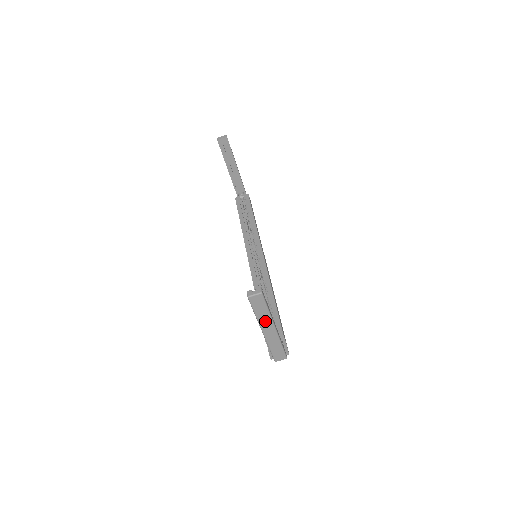
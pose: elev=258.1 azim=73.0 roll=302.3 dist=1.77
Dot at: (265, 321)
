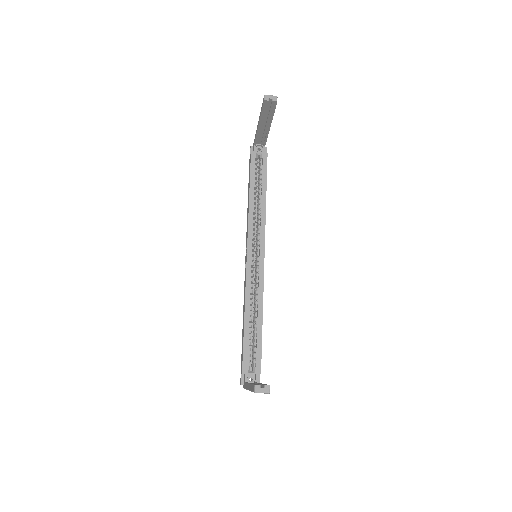
Dot at: occluded
